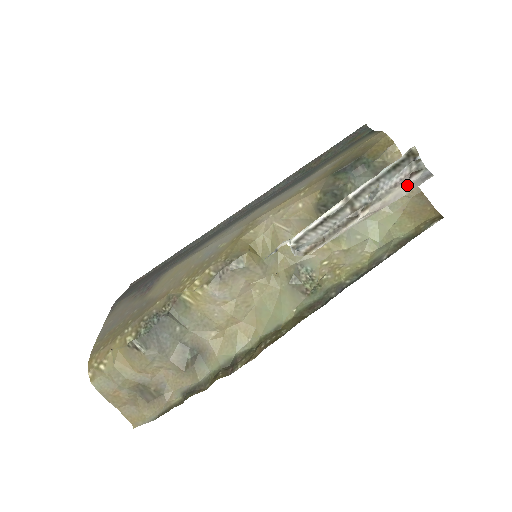
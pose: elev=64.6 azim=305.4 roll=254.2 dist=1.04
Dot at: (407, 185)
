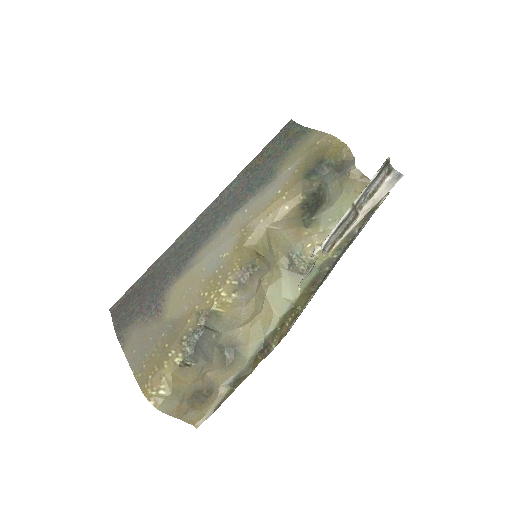
Dot at: (385, 184)
